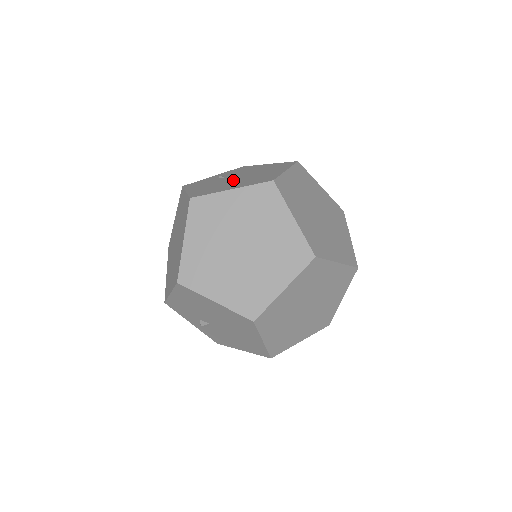
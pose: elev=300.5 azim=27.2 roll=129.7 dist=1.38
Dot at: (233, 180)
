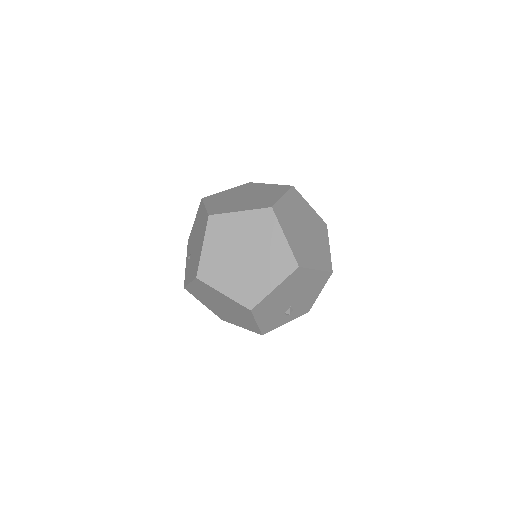
Dot at: (196, 247)
